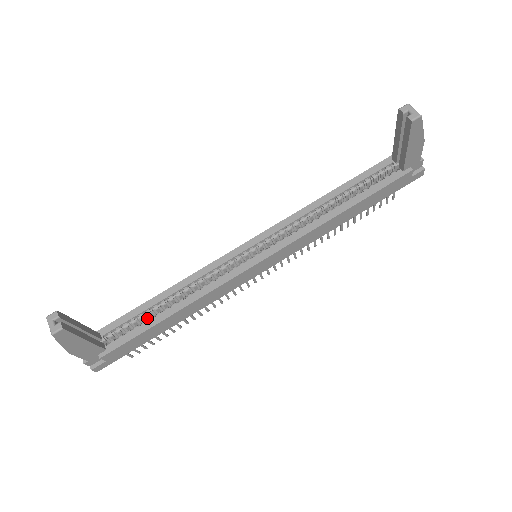
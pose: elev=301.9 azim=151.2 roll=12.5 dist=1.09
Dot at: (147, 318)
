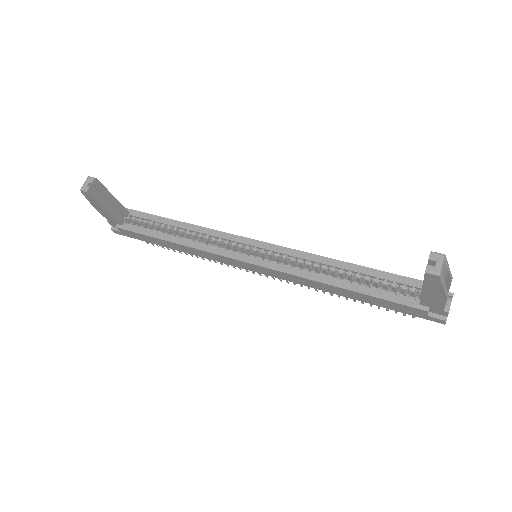
Dot at: (161, 229)
